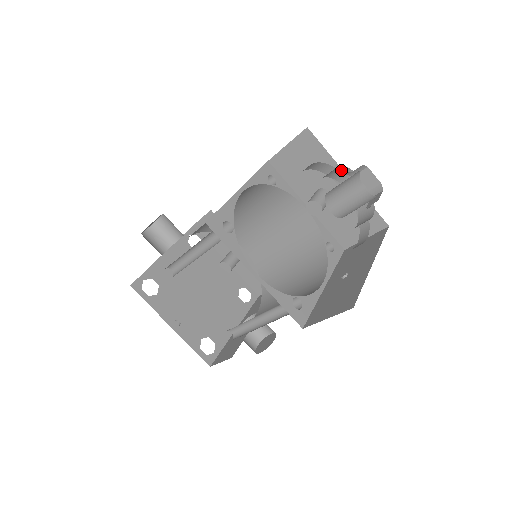
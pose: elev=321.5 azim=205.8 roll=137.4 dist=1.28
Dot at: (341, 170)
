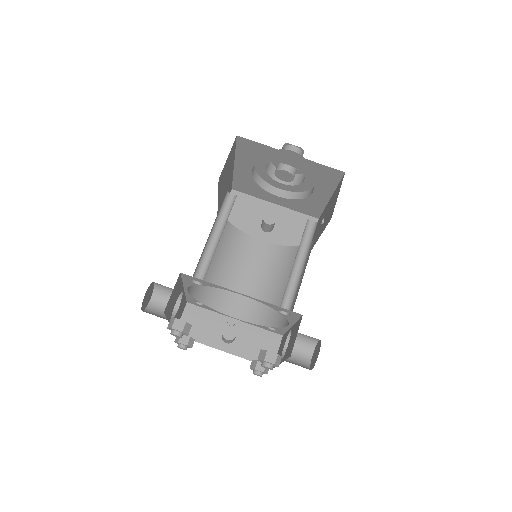
Dot at: (272, 168)
